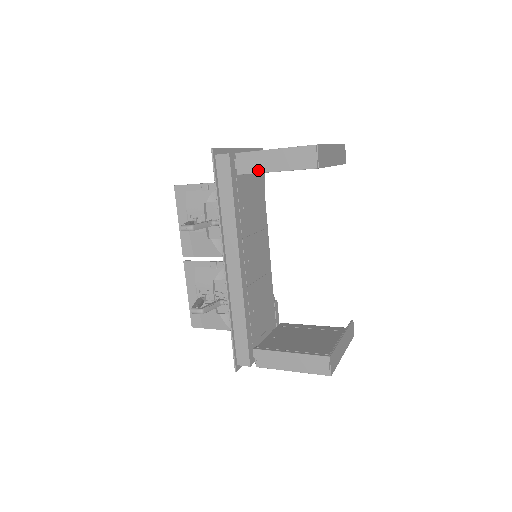
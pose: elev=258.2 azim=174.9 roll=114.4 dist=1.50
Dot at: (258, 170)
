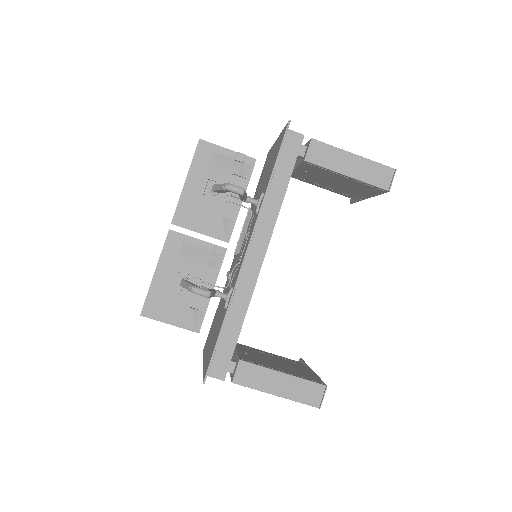
Dot at: (329, 166)
